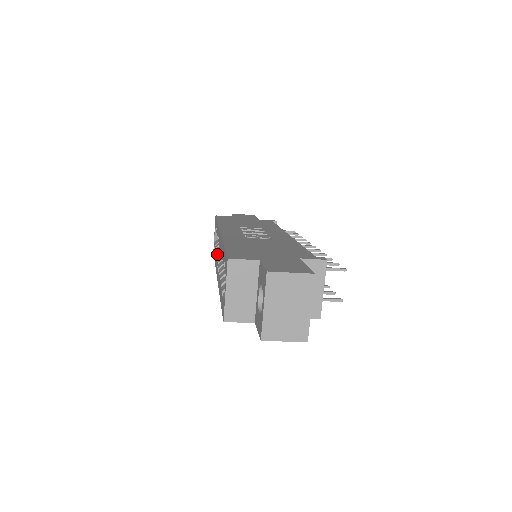
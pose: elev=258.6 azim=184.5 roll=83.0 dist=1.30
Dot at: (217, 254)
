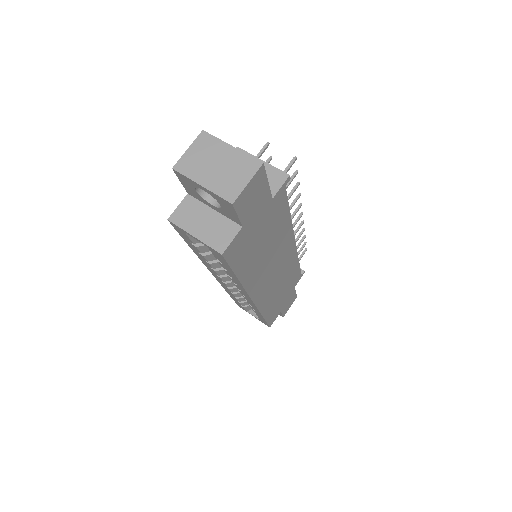
Dot at: occluded
